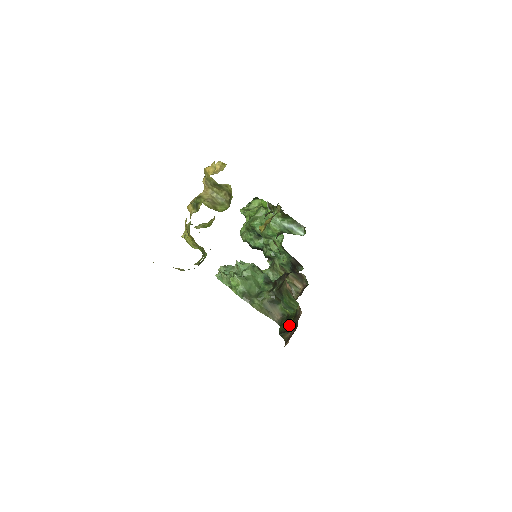
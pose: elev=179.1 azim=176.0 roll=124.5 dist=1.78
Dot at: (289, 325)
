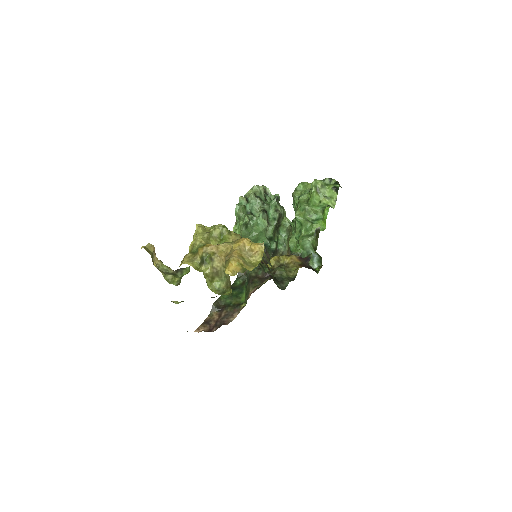
Dot at: (225, 306)
